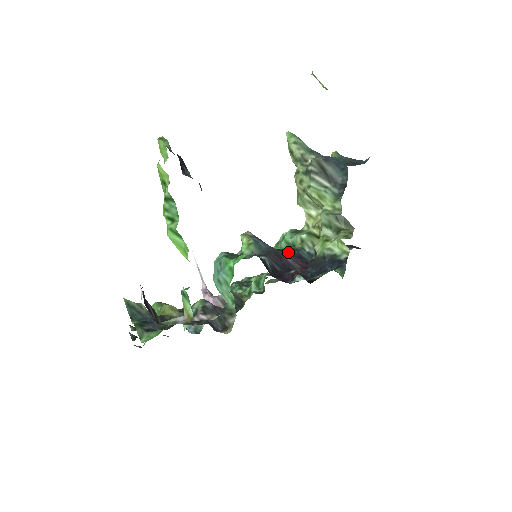
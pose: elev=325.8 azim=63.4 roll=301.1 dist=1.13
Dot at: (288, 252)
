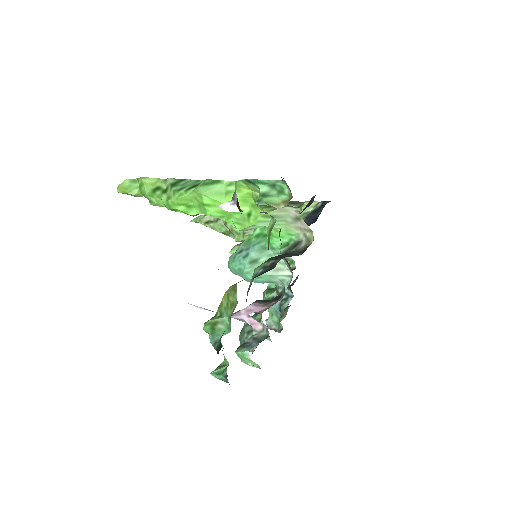
Dot at: occluded
